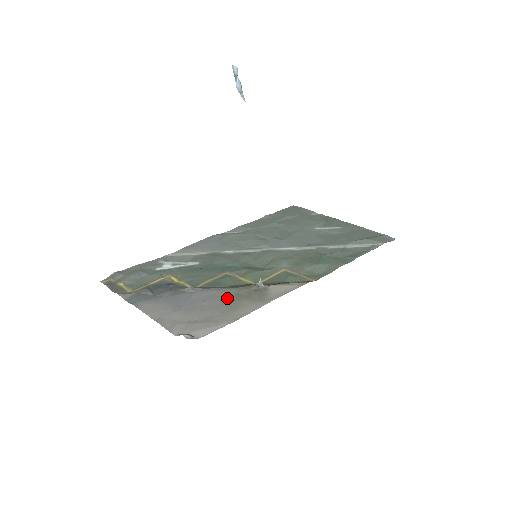
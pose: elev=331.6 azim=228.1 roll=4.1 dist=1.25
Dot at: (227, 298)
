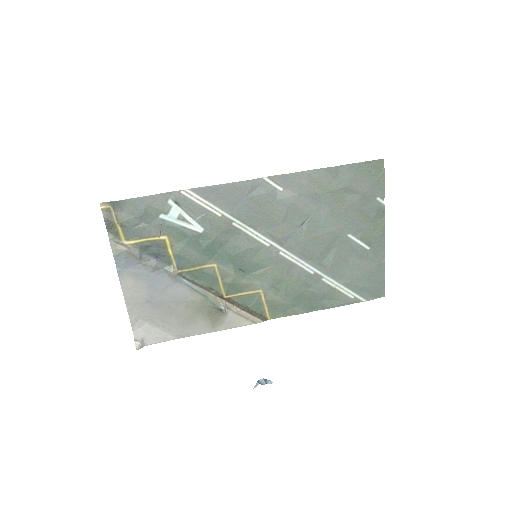
Dot at: (192, 307)
